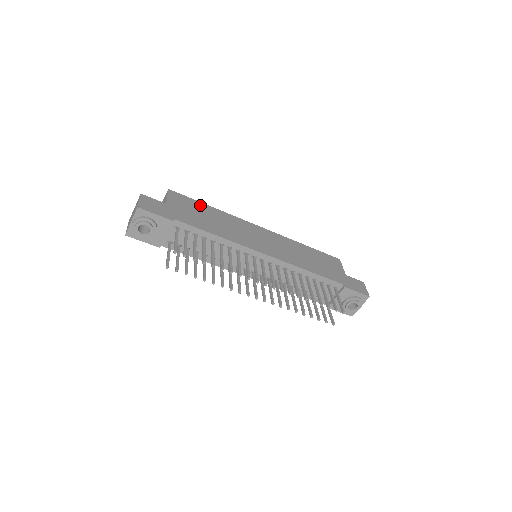
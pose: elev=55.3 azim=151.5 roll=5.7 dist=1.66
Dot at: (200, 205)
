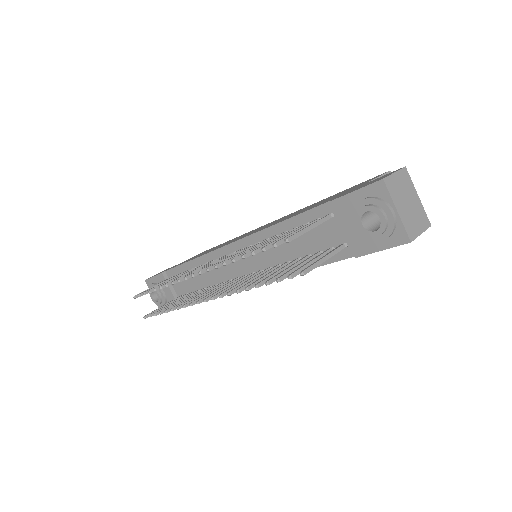
Dot at: occluded
